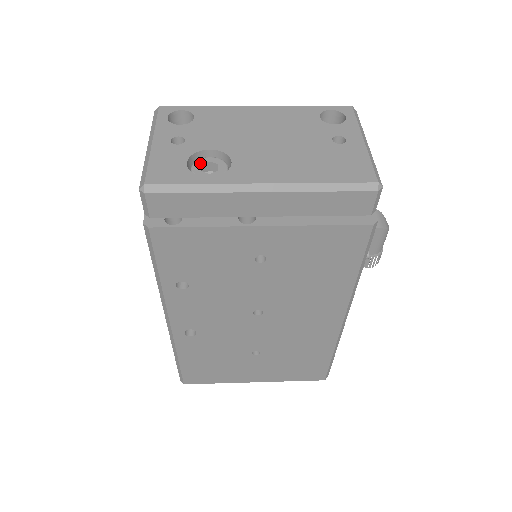
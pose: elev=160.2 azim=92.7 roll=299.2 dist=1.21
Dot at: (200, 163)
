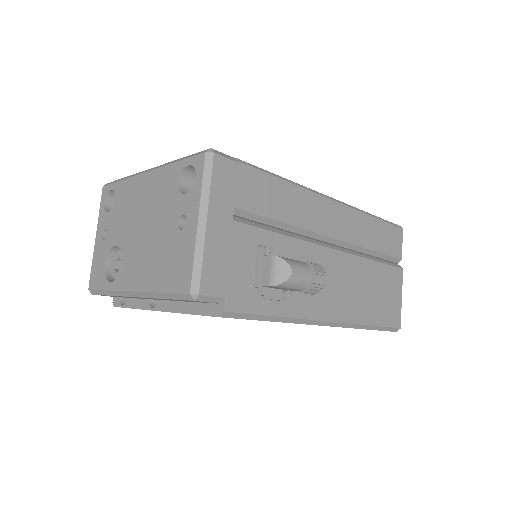
Dot at: (114, 259)
